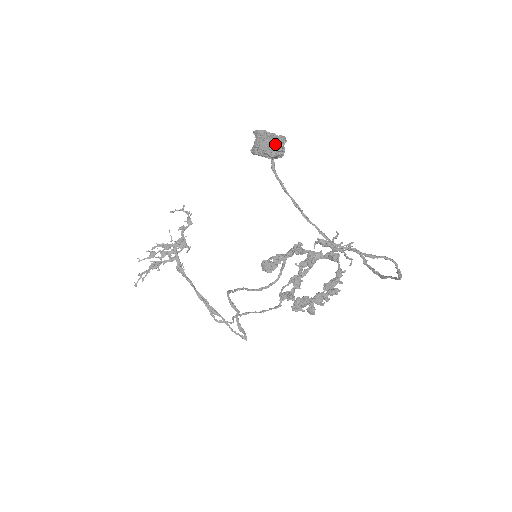
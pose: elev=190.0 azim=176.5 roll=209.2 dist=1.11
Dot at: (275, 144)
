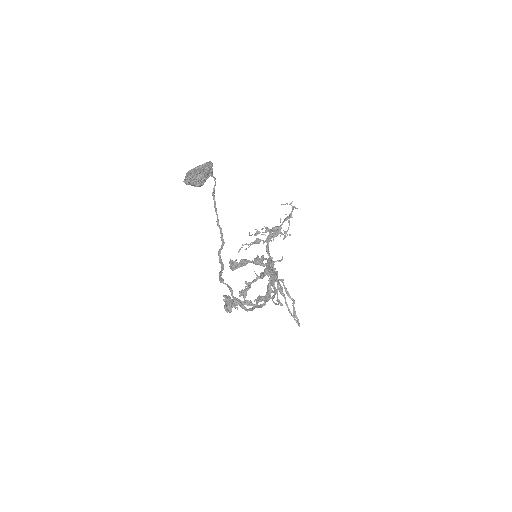
Dot at: (186, 177)
